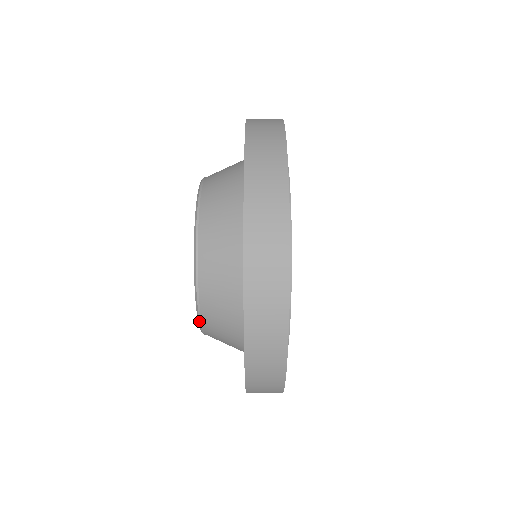
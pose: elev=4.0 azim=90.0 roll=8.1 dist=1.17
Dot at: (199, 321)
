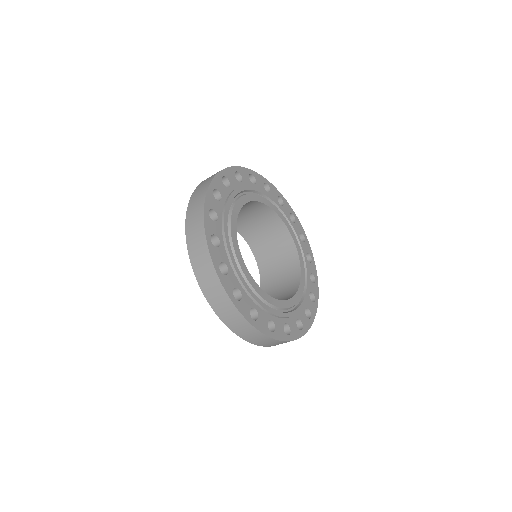
Dot at: occluded
